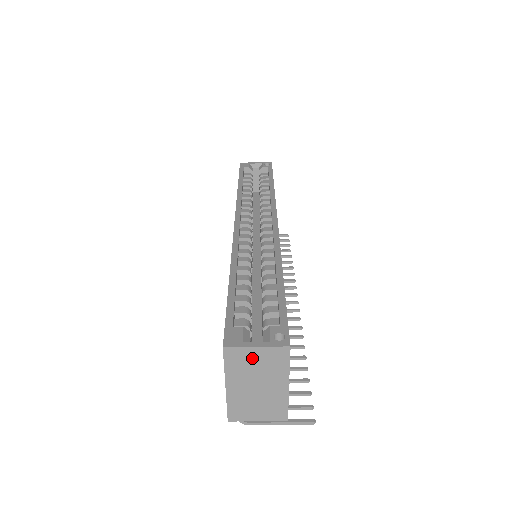
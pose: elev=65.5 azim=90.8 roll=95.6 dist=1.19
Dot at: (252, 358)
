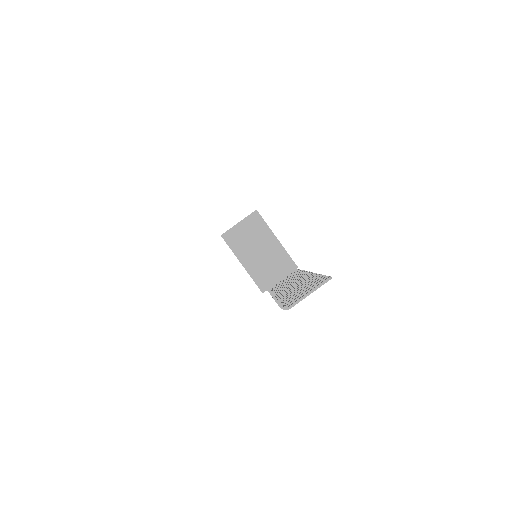
Dot at: (242, 232)
